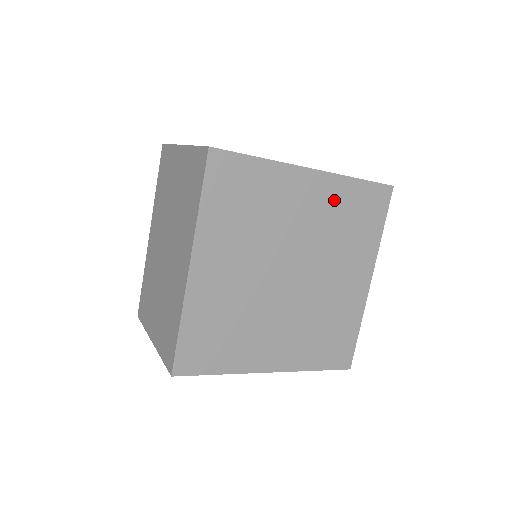
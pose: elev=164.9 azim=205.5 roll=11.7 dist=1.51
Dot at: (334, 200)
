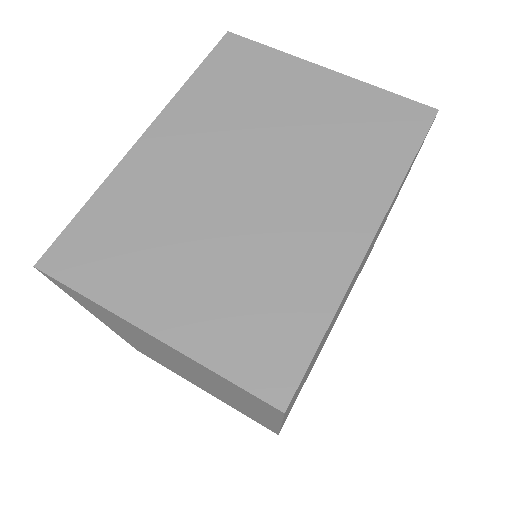
Dot at: occluded
